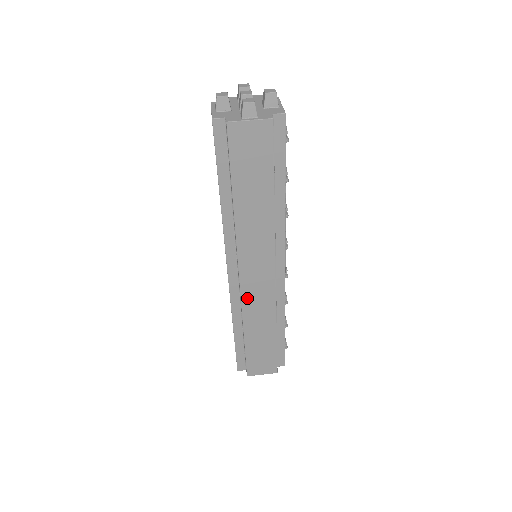
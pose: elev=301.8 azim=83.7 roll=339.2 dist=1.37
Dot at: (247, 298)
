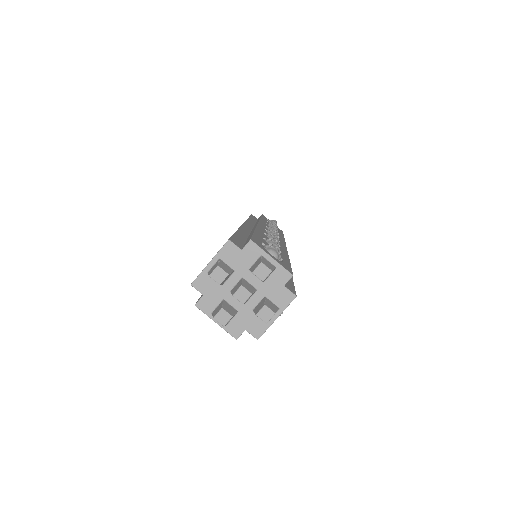
Dot at: occluded
